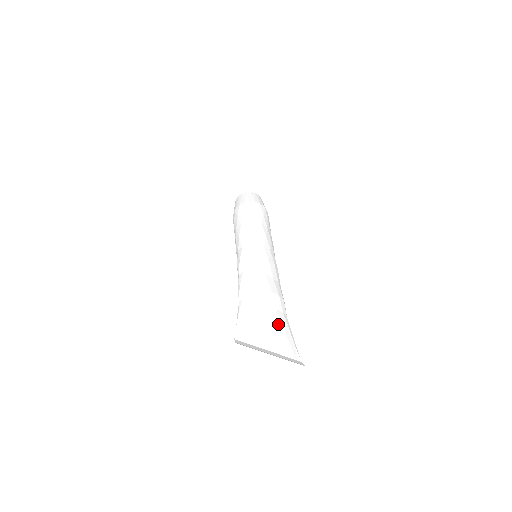
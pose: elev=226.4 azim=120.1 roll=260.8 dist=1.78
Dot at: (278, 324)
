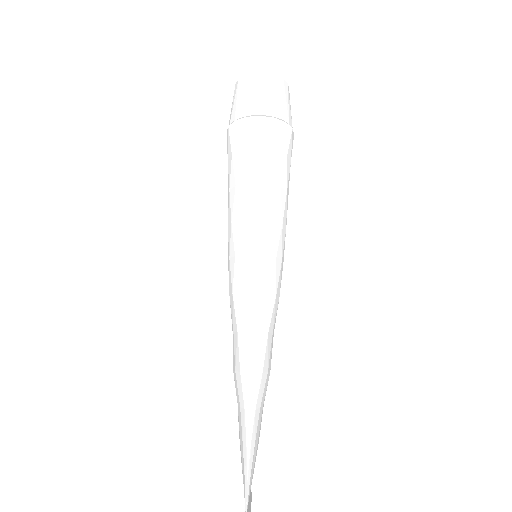
Dot at: occluded
